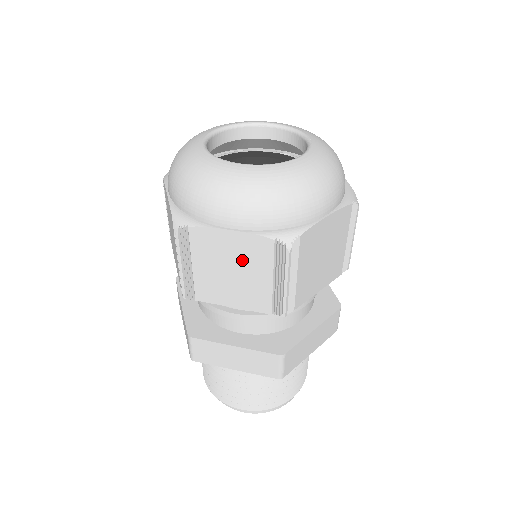
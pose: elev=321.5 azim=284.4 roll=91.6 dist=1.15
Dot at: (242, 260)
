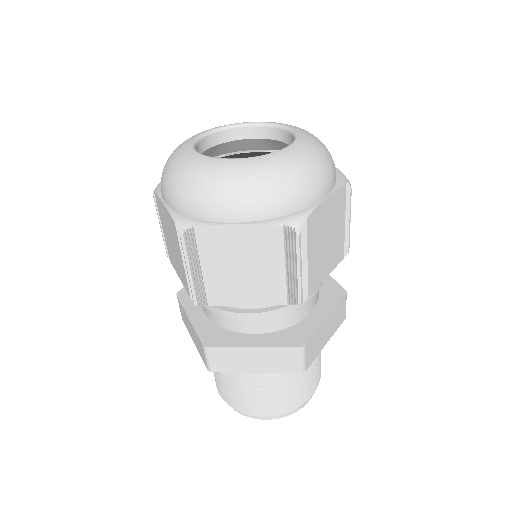
Dot at: (252, 253)
